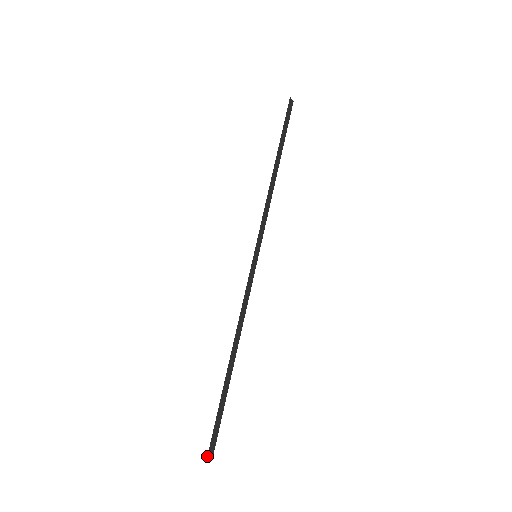
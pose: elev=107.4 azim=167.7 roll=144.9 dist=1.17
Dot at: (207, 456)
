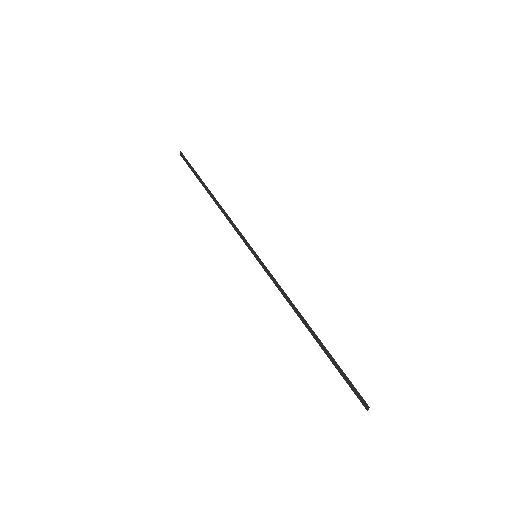
Dot at: (369, 407)
